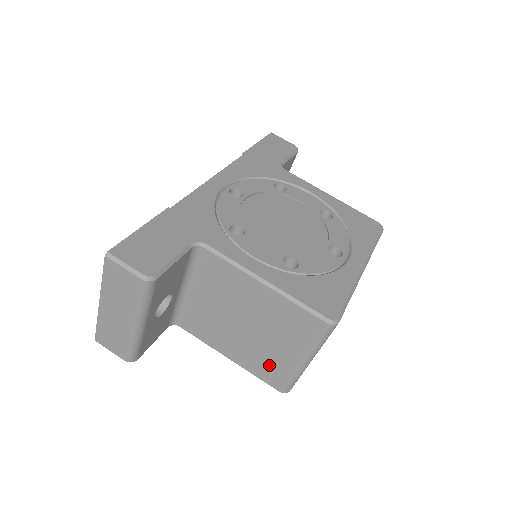
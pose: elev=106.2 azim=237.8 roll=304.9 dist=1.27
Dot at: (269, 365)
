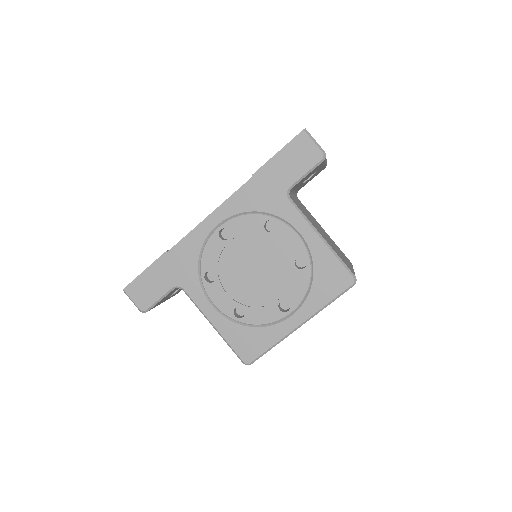
Dot at: occluded
